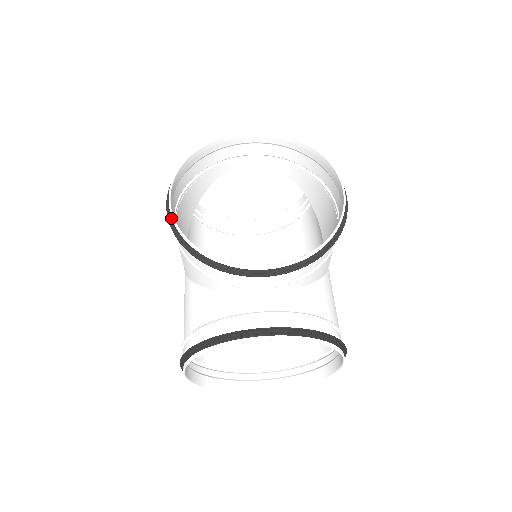
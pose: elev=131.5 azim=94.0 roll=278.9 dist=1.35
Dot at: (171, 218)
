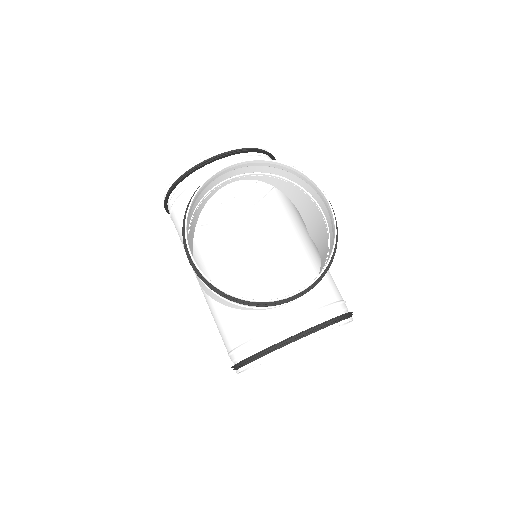
Dot at: (200, 274)
